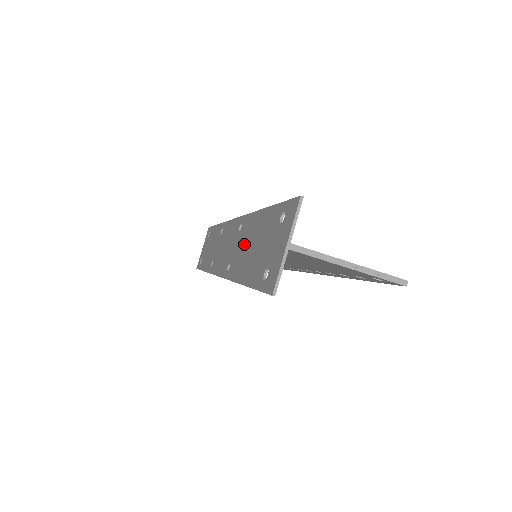
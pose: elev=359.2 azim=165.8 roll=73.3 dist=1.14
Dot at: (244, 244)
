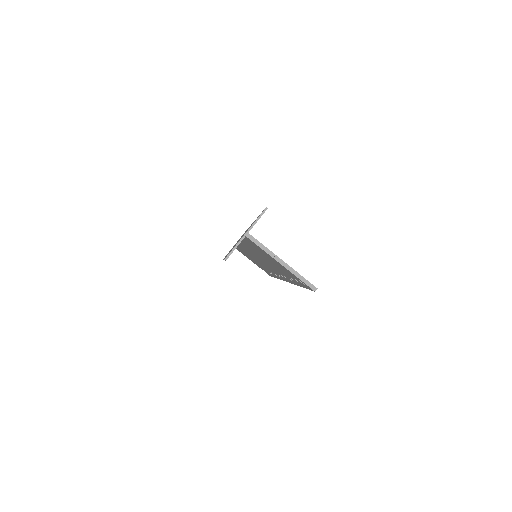
Dot at: occluded
